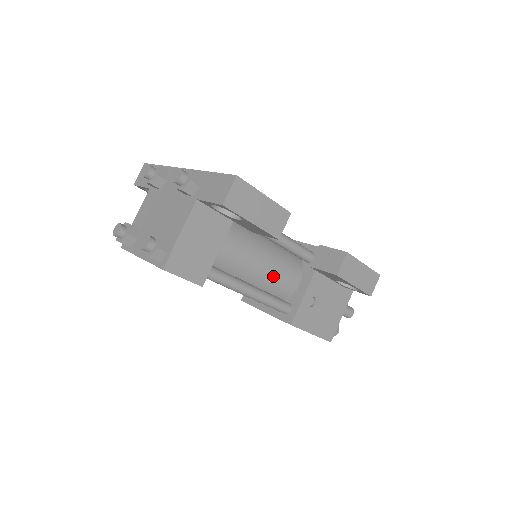
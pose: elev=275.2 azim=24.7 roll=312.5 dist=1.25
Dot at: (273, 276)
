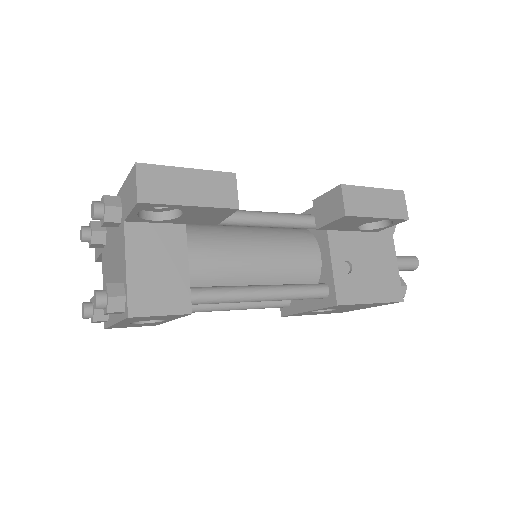
Dot at: (281, 263)
